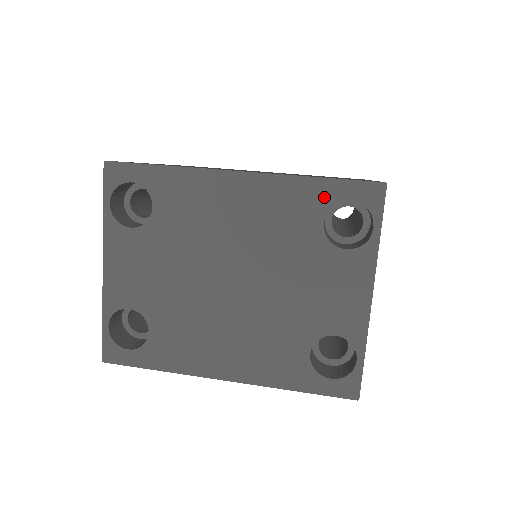
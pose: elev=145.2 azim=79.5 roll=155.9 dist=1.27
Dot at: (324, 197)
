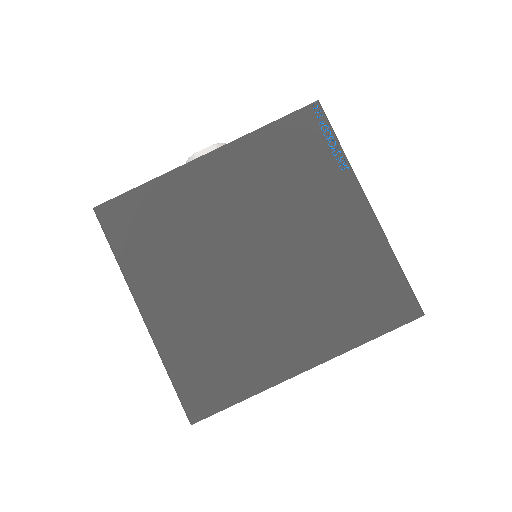
Dot at: occluded
